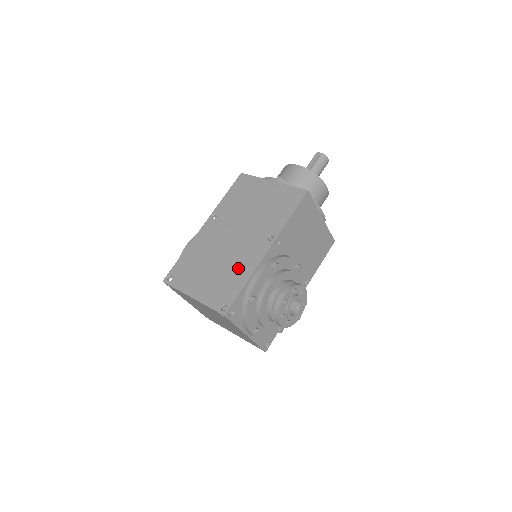
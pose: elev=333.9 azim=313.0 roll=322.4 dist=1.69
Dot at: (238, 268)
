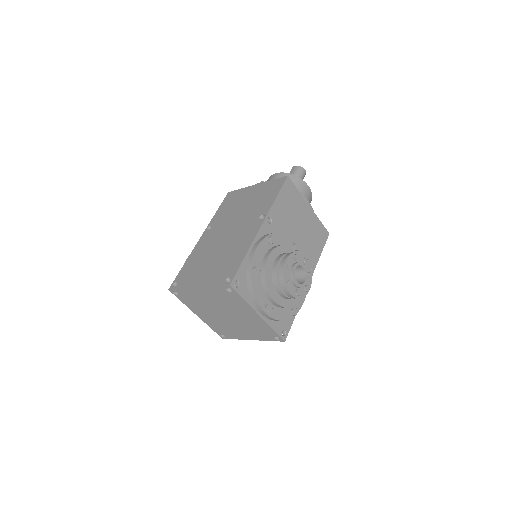
Dot at: (236, 249)
